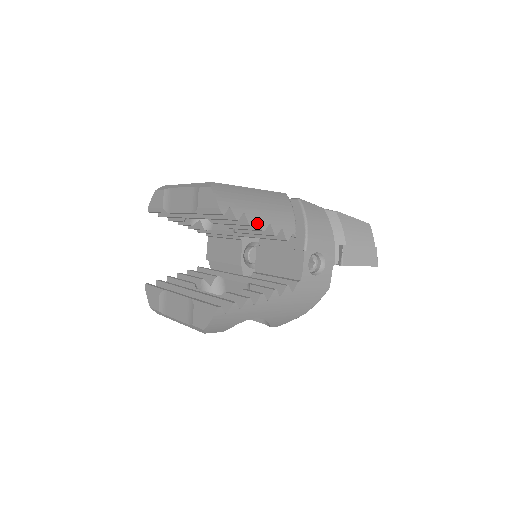
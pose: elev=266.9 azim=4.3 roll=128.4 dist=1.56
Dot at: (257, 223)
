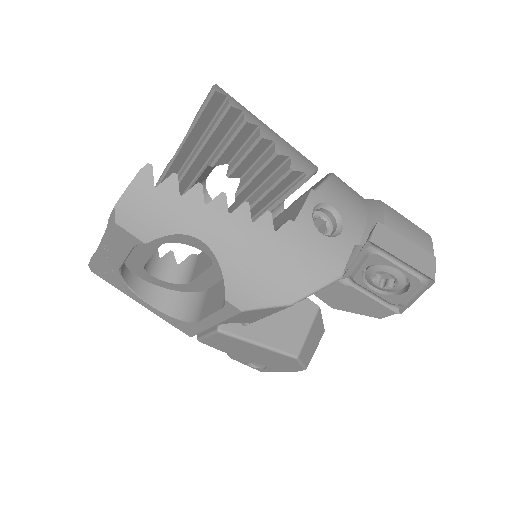
Dot at: (257, 133)
